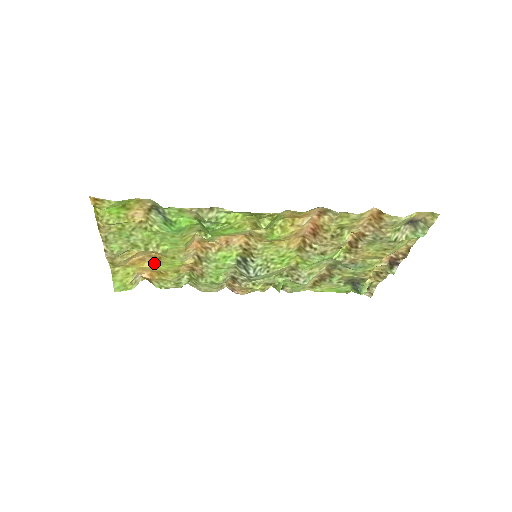
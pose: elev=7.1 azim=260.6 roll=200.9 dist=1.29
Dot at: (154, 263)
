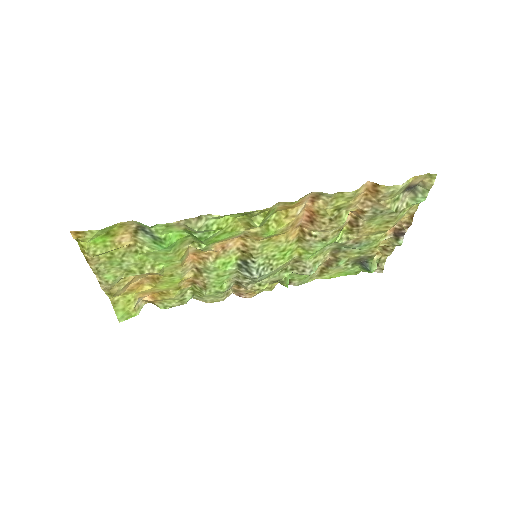
Dot at: (153, 285)
